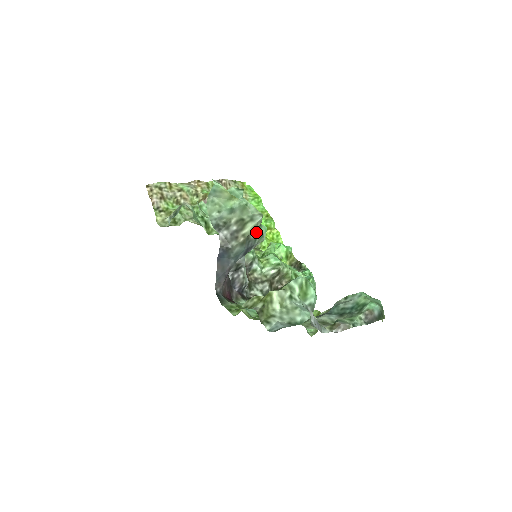
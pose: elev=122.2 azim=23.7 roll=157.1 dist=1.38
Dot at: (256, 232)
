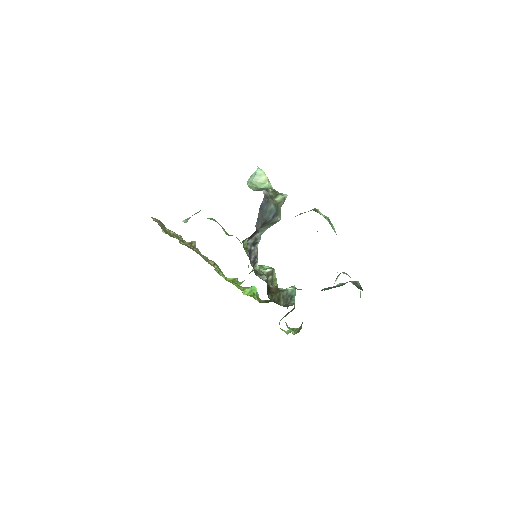
Dot at: (280, 208)
